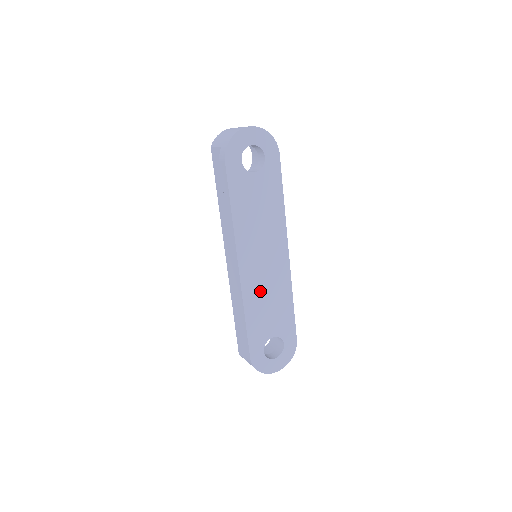
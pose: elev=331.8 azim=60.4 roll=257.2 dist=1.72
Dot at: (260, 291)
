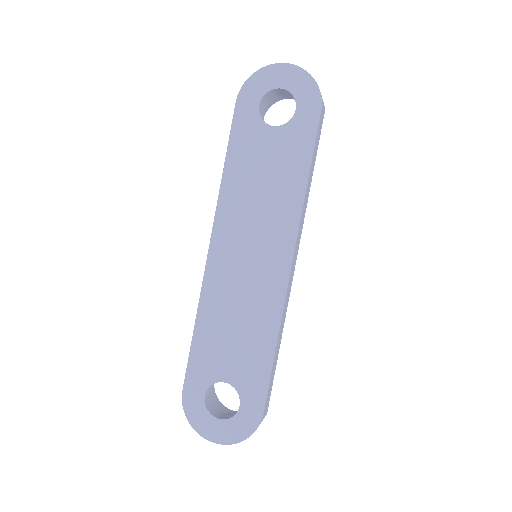
Dot at: (229, 299)
